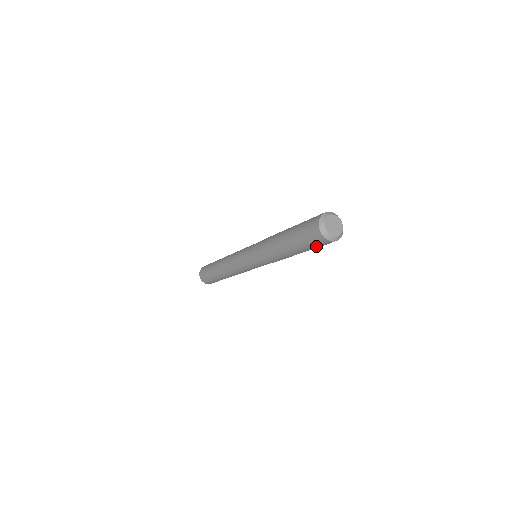
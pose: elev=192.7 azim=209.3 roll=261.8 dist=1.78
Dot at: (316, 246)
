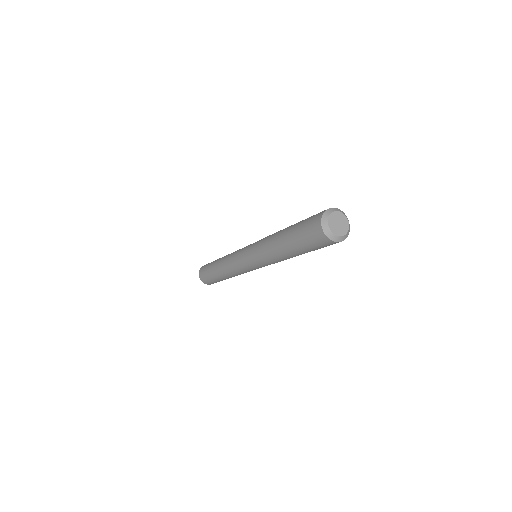
Dot at: (319, 247)
